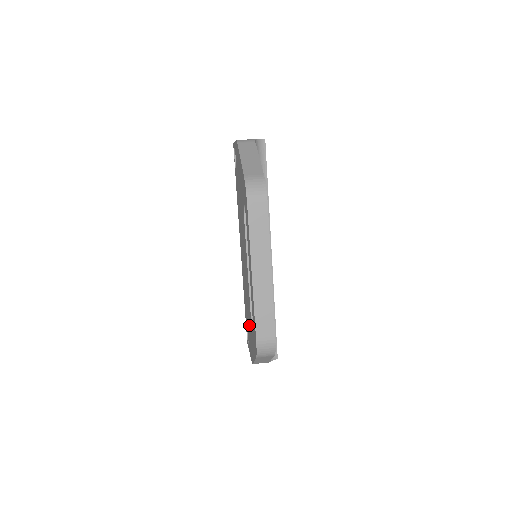
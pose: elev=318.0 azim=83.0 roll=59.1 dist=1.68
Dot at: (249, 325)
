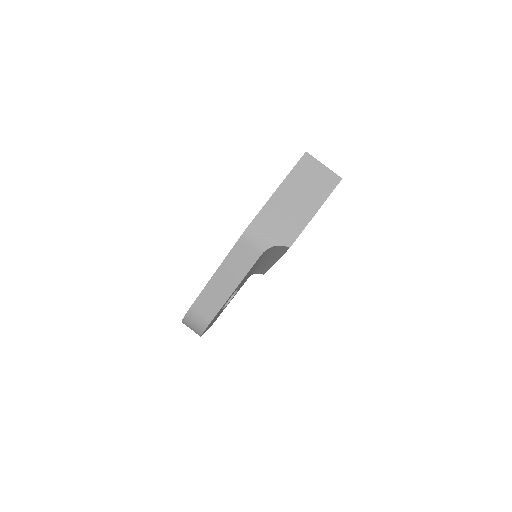
Dot at: occluded
